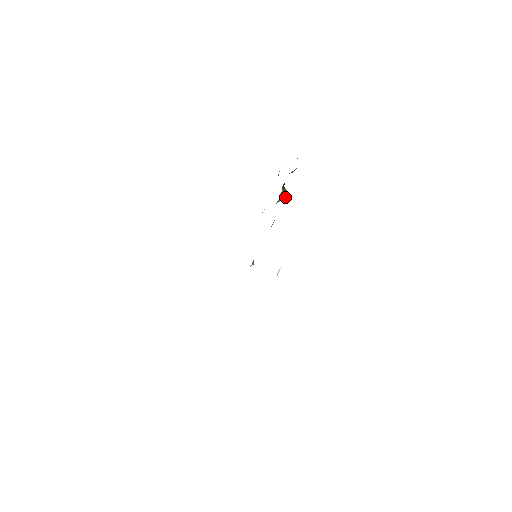
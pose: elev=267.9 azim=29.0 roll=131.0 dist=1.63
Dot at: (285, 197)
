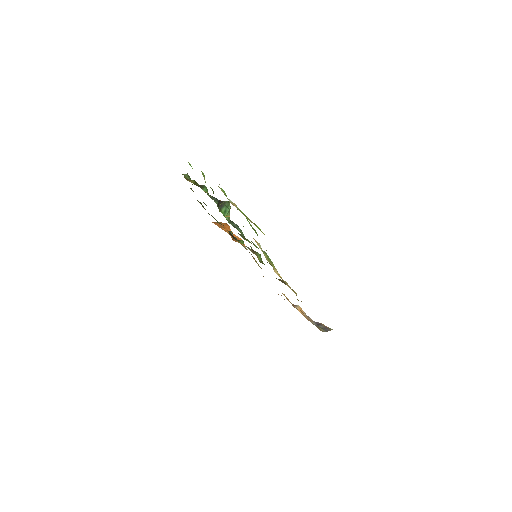
Dot at: (230, 208)
